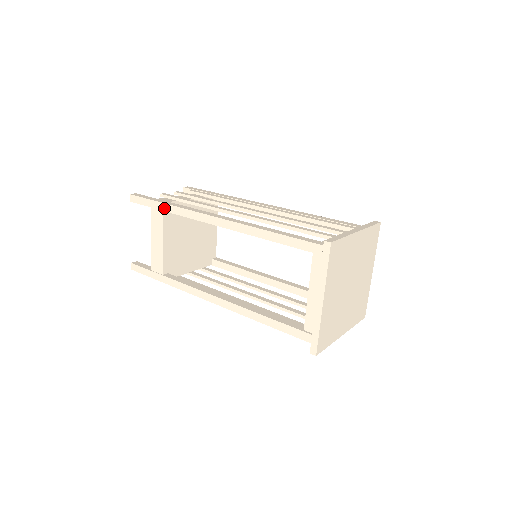
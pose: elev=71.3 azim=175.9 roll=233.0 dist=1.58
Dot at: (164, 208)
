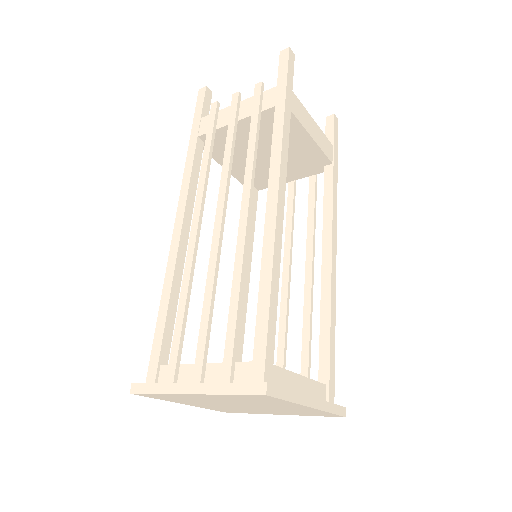
Dot at: occluded
